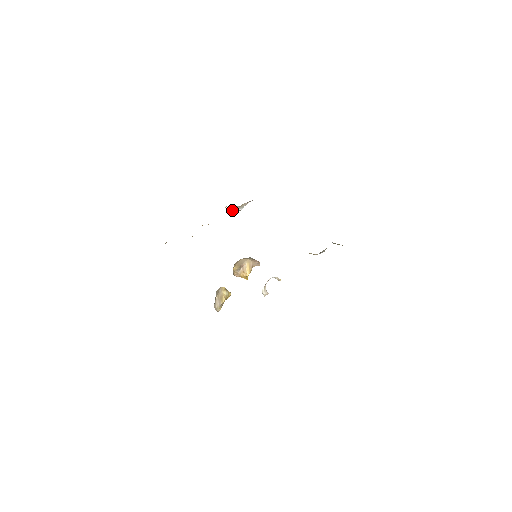
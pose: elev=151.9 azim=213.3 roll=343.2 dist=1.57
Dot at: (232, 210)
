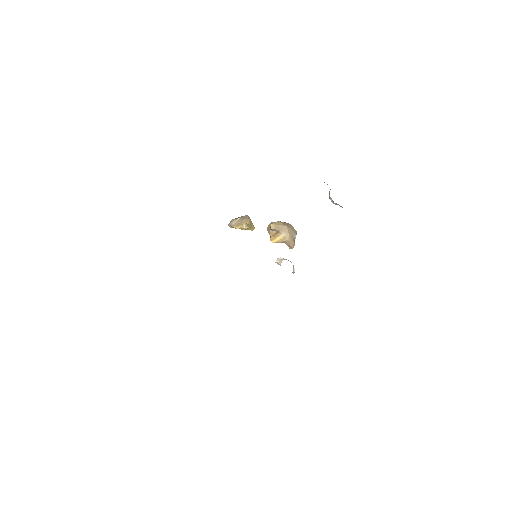
Dot at: occluded
